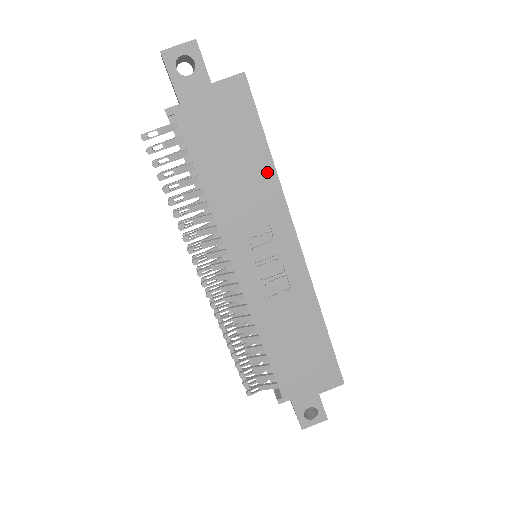
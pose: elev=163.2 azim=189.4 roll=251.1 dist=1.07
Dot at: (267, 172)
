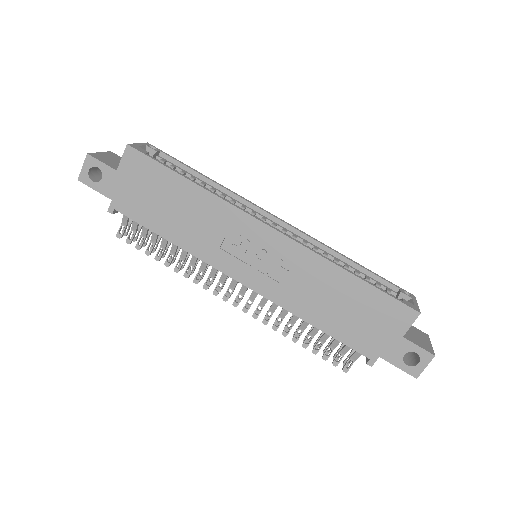
Dot at: (197, 194)
